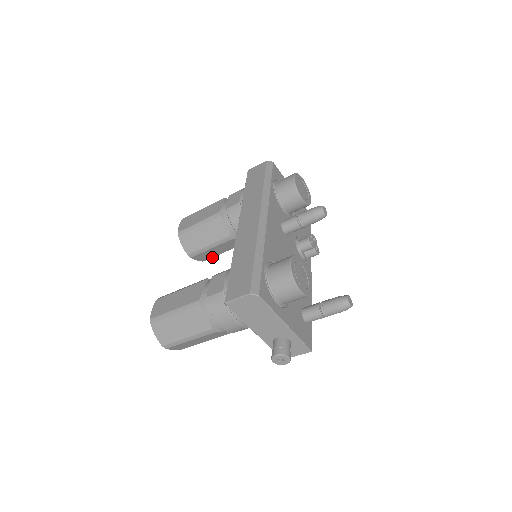
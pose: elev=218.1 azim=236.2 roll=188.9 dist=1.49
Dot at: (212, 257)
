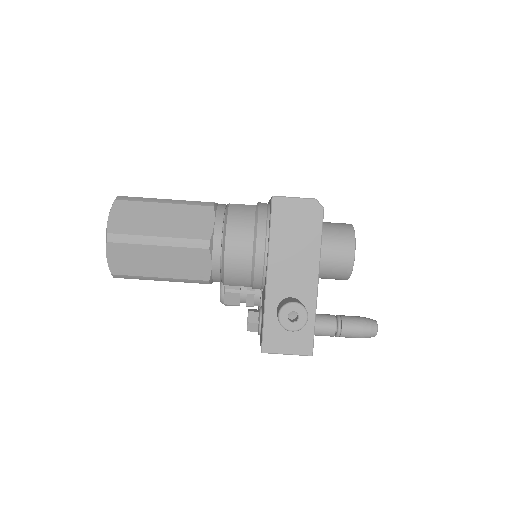
Dot at: occluded
